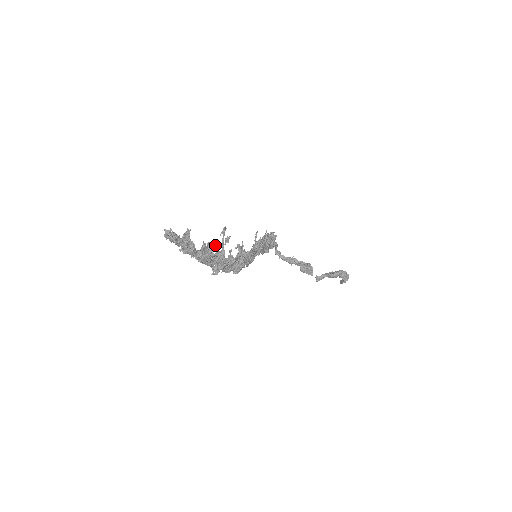
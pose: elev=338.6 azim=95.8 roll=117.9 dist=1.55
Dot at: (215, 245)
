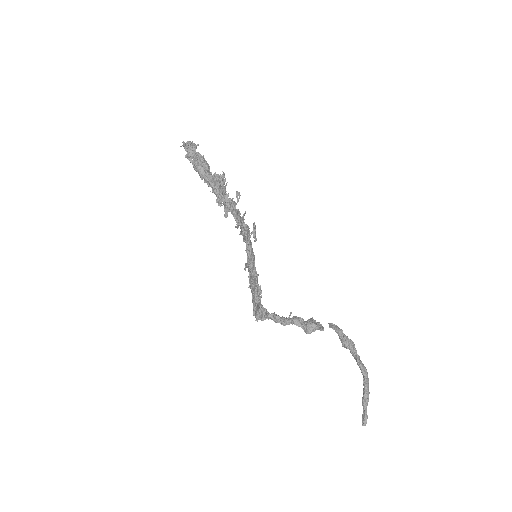
Dot at: occluded
